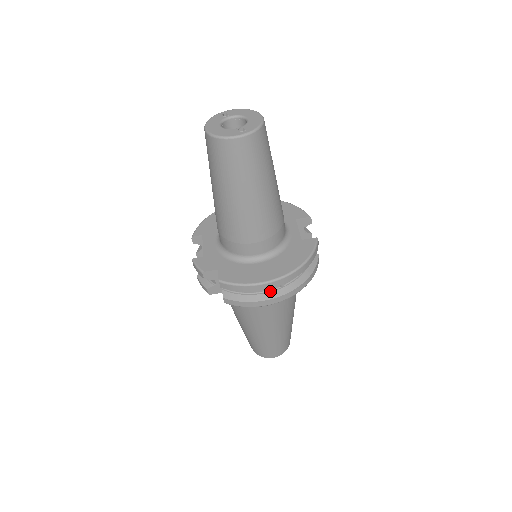
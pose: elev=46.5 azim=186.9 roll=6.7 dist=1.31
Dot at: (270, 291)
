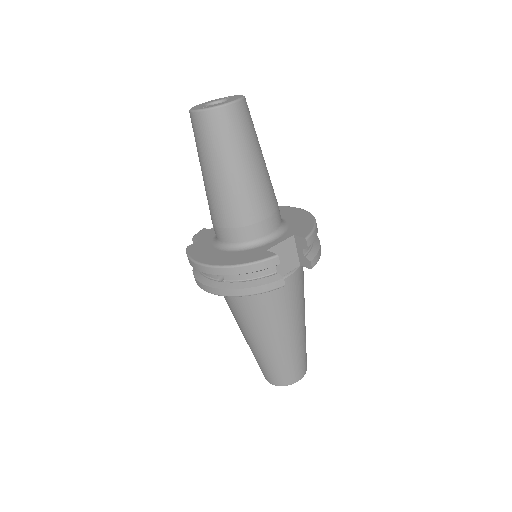
Dot at: (211, 279)
